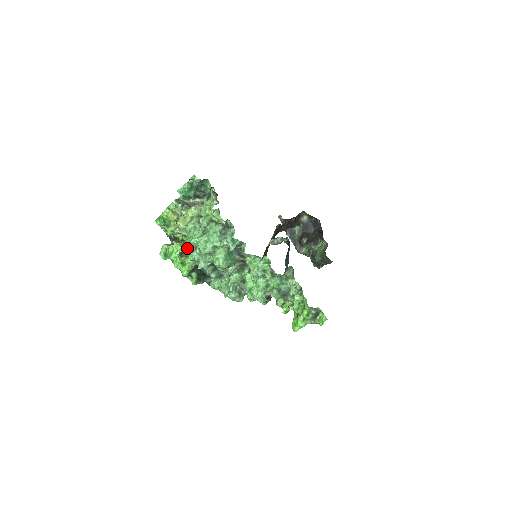
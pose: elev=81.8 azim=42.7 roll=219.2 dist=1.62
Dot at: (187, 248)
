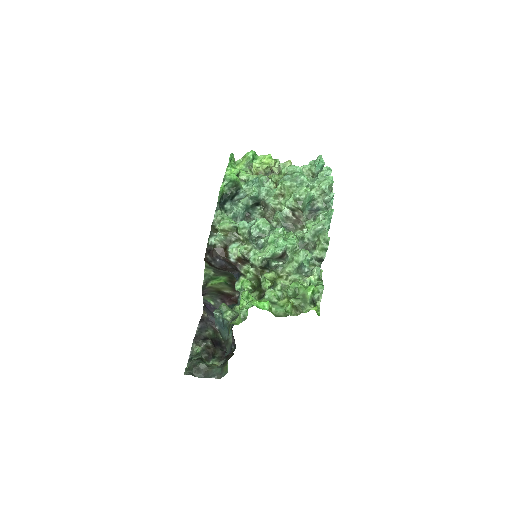
Dot at: (262, 175)
